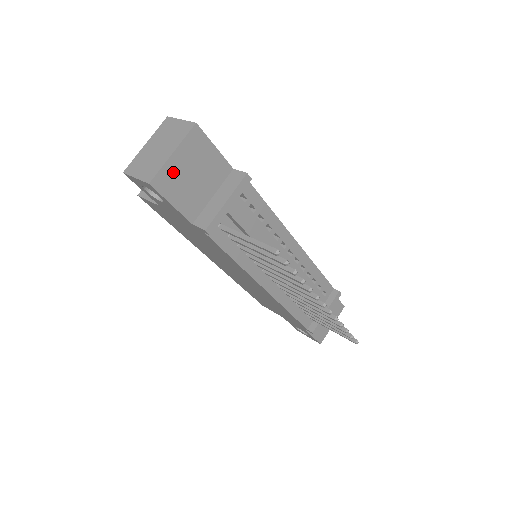
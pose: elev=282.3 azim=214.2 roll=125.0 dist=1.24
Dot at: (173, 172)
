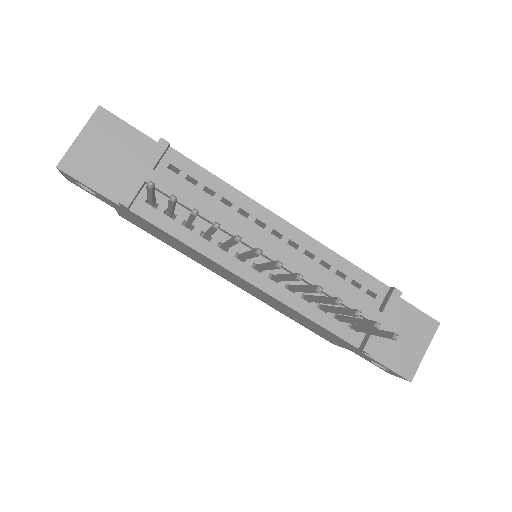
Dot at: (82, 154)
